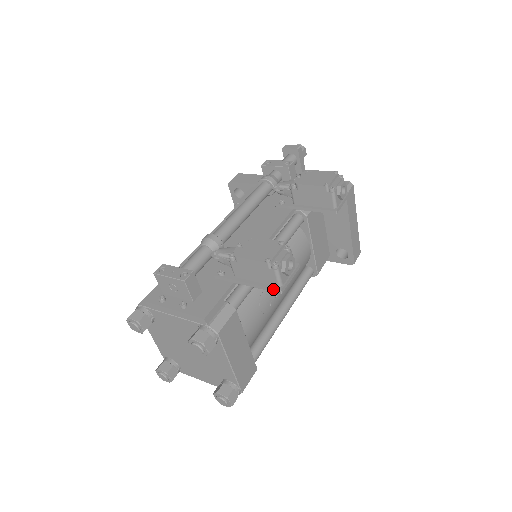
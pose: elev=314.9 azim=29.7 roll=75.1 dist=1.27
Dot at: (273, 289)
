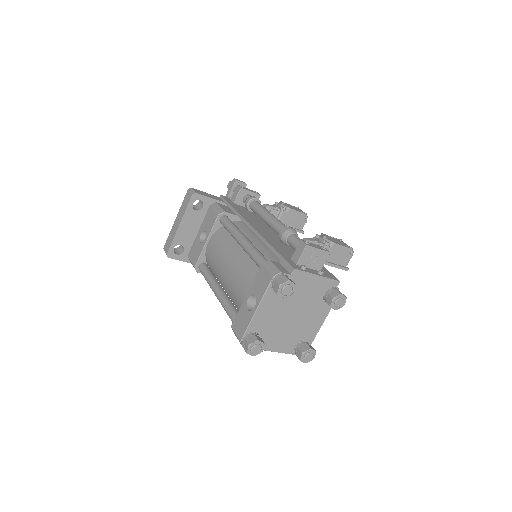
Dot at: (345, 268)
